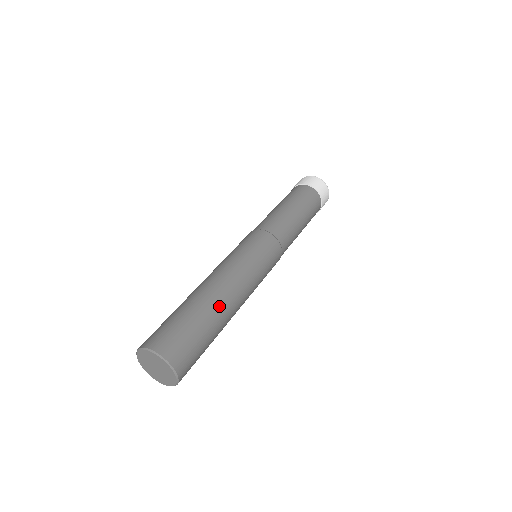
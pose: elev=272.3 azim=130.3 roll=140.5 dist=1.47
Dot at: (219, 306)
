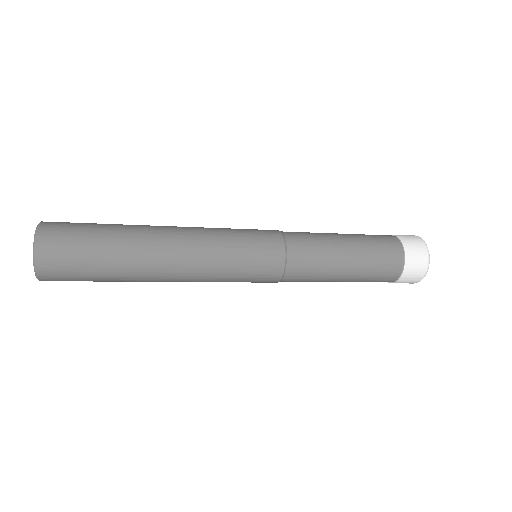
Dot at: (141, 248)
